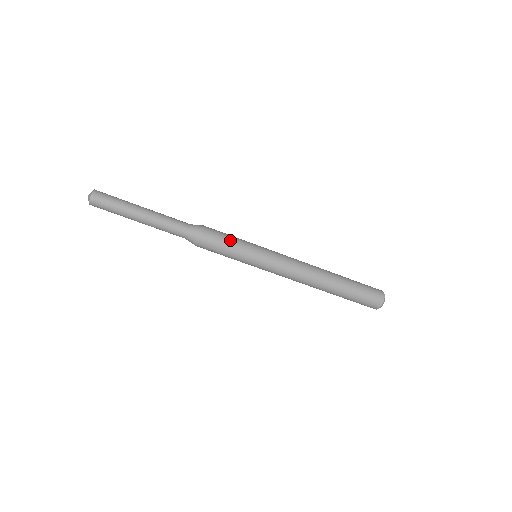
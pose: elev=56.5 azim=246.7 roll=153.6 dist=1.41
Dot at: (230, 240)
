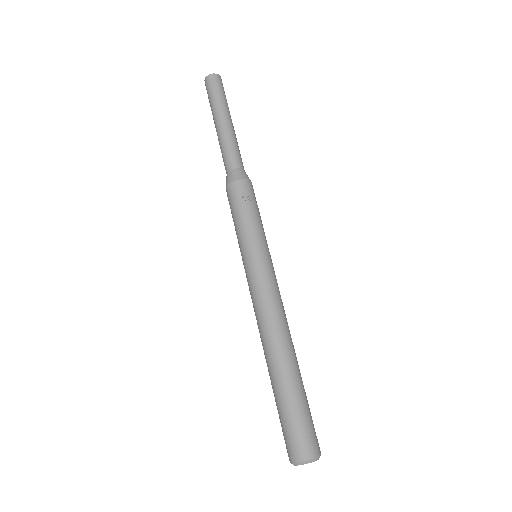
Dot at: occluded
